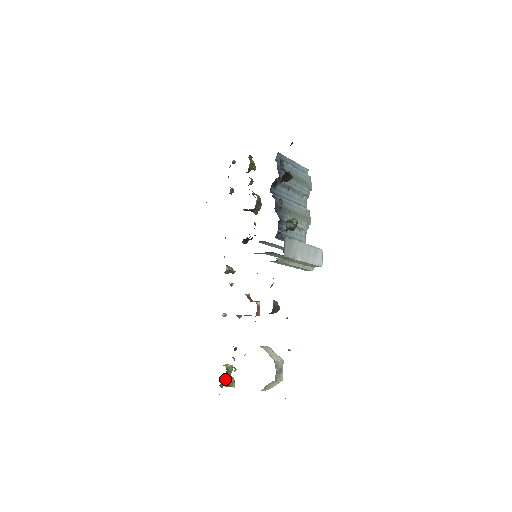
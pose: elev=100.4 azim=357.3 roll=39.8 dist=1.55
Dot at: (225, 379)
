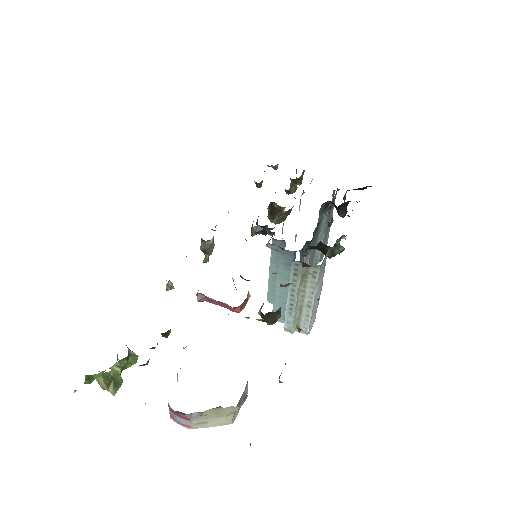
Dot at: (112, 369)
